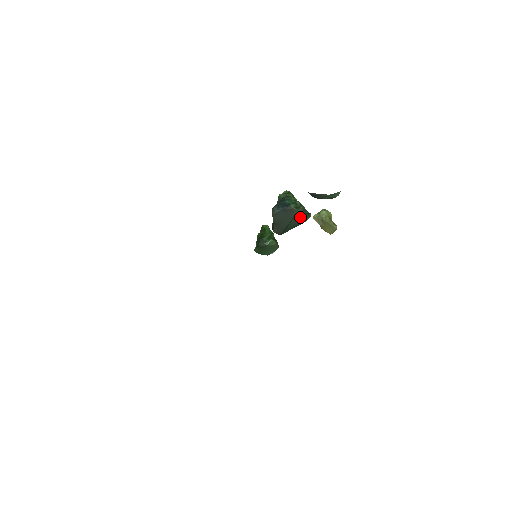
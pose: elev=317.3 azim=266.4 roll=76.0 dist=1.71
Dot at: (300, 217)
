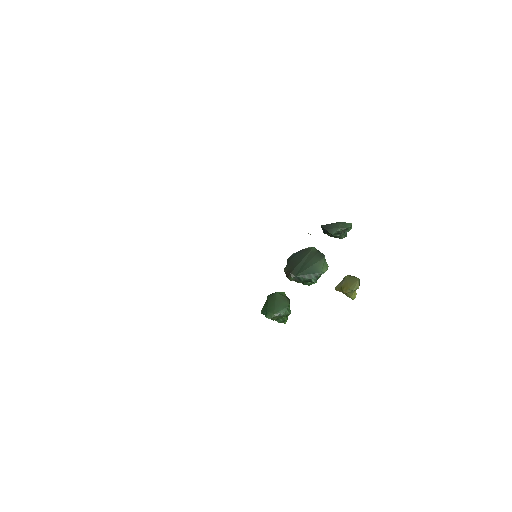
Dot at: (314, 257)
